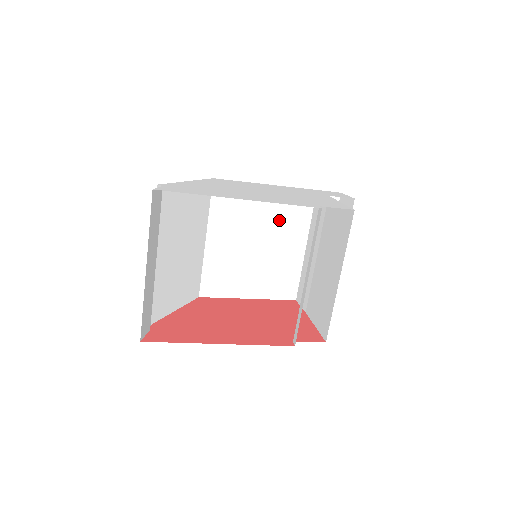
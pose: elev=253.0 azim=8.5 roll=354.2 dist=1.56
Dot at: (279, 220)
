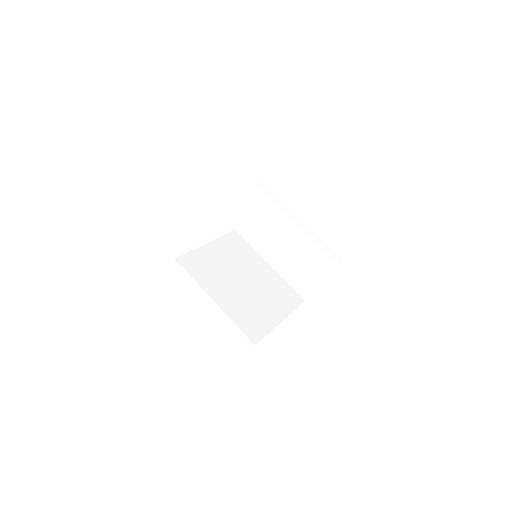
Dot at: (237, 259)
